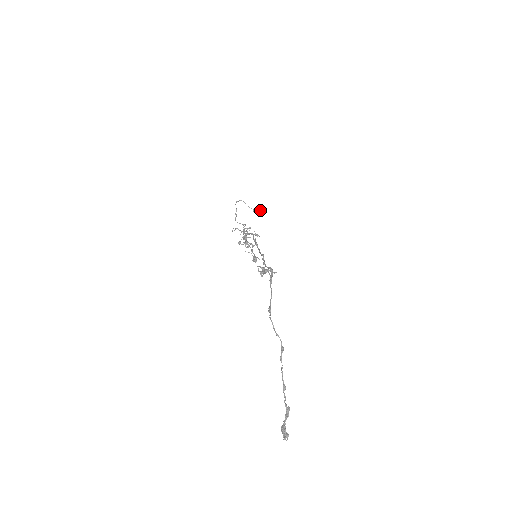
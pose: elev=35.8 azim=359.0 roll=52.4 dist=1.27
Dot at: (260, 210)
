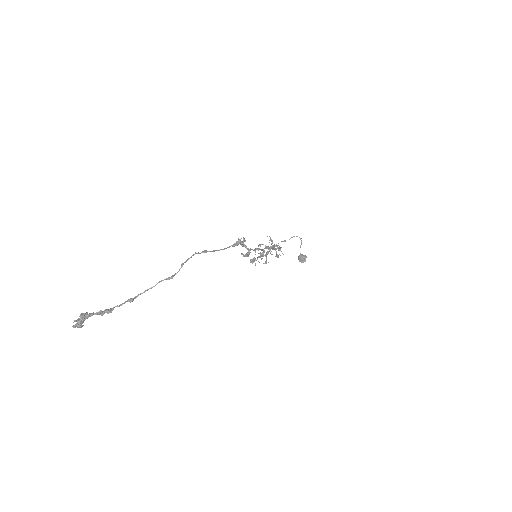
Dot at: (304, 259)
